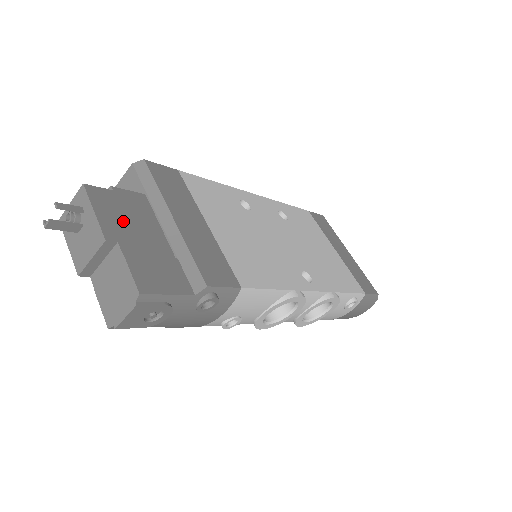
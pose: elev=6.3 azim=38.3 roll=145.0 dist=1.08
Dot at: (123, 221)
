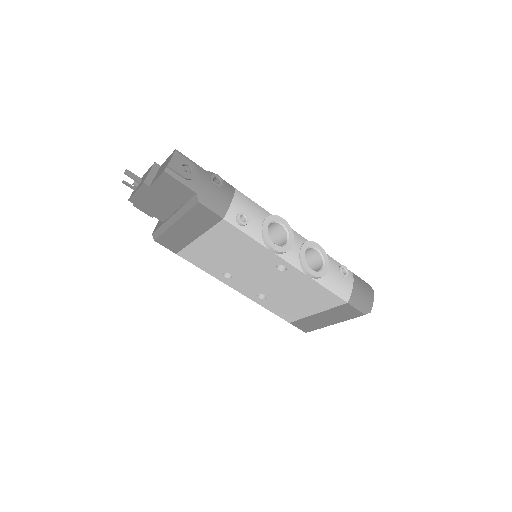
Dot at: occluded
